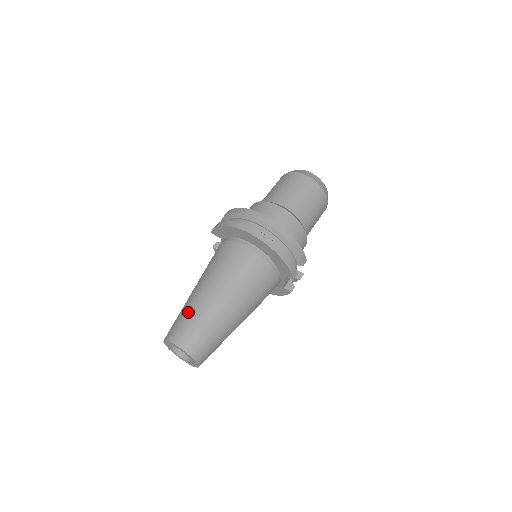
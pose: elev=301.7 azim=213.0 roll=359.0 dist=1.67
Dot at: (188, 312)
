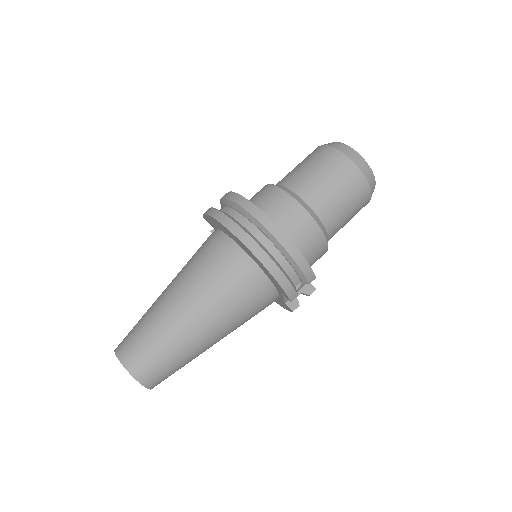
Dot at: (145, 323)
